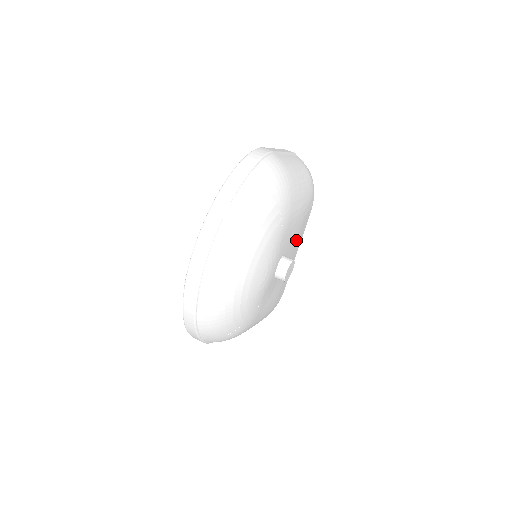
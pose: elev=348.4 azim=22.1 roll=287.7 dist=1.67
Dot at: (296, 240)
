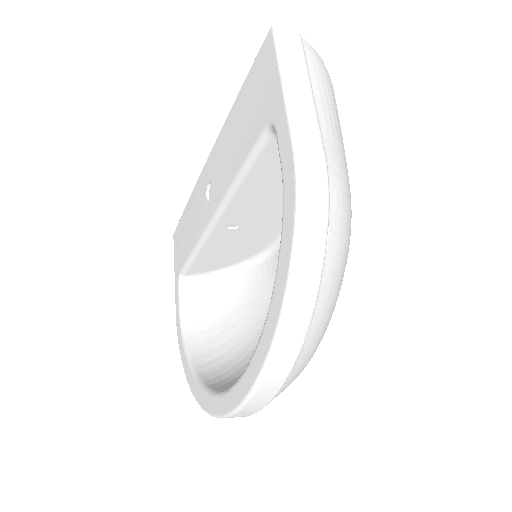
Dot at: occluded
